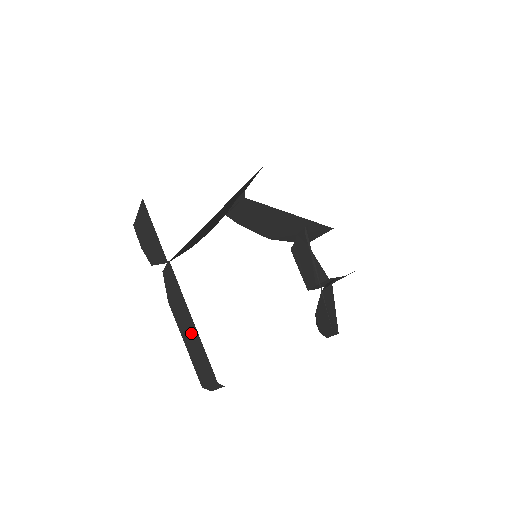
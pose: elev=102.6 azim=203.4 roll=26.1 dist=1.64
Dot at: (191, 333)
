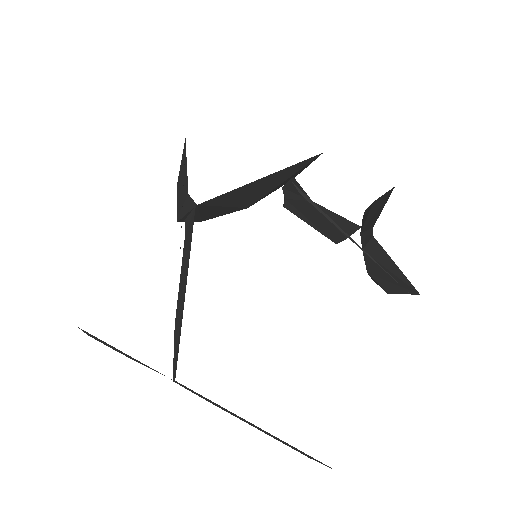
Dot at: occluded
